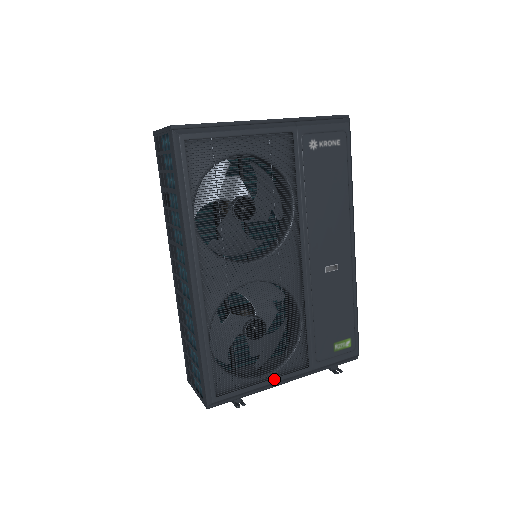
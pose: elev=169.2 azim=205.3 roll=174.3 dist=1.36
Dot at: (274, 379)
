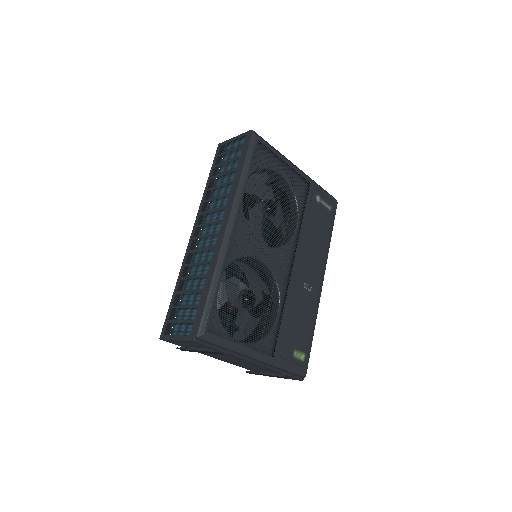
Dot at: (249, 348)
